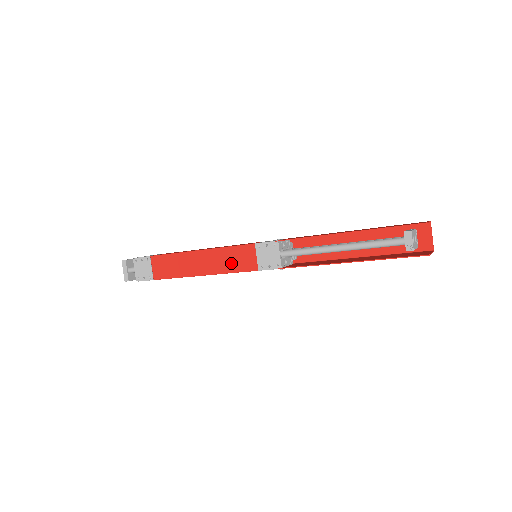
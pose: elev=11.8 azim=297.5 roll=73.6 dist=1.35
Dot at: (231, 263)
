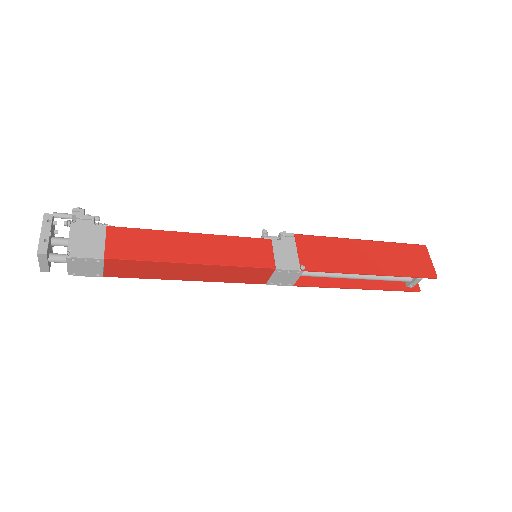
Dot at: (235, 277)
